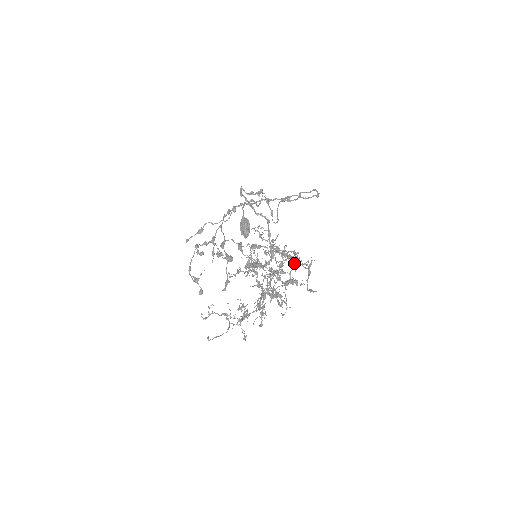
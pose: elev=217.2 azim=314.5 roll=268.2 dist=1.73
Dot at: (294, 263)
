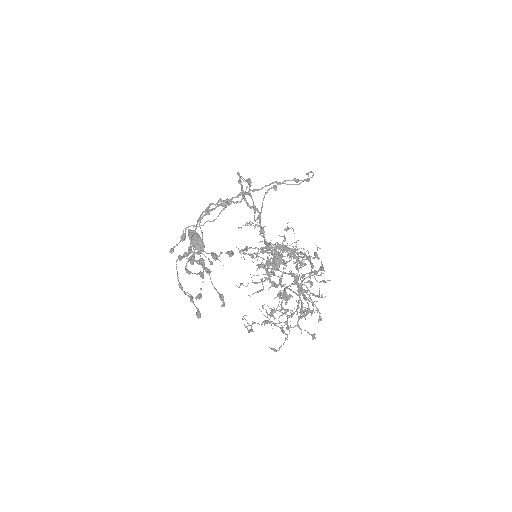
Dot at: (305, 253)
